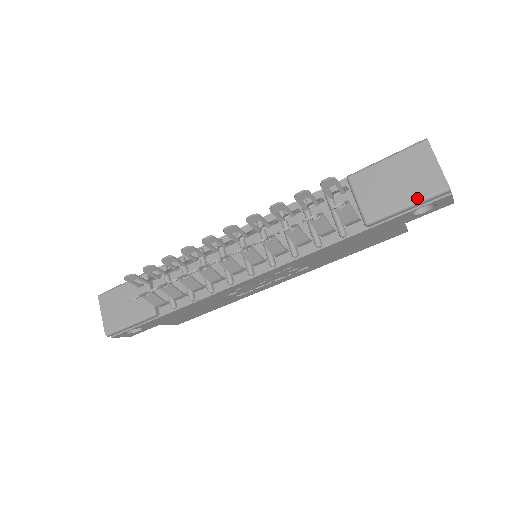
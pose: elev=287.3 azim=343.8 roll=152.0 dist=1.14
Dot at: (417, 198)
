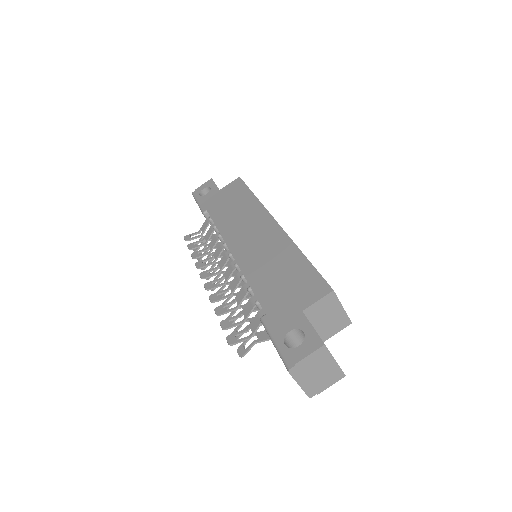
Dot at: occluded
